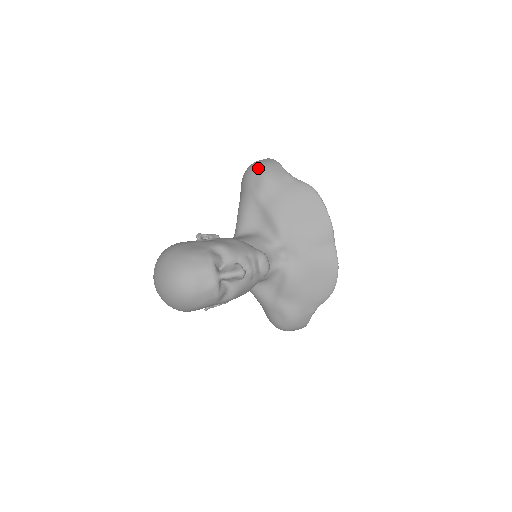
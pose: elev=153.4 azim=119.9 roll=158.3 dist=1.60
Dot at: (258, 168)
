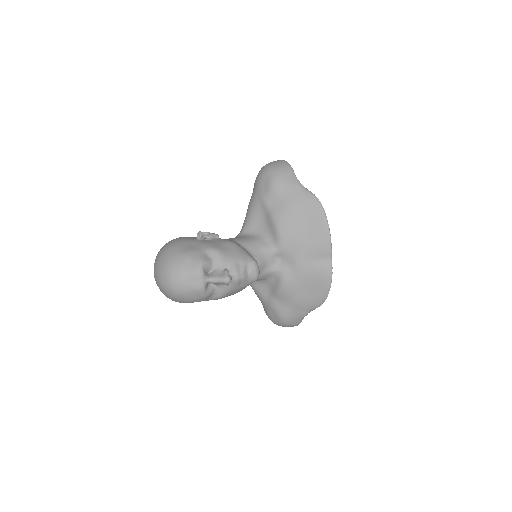
Dot at: (270, 171)
